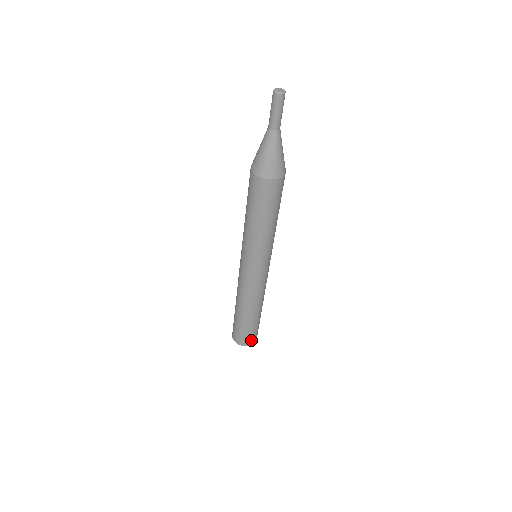
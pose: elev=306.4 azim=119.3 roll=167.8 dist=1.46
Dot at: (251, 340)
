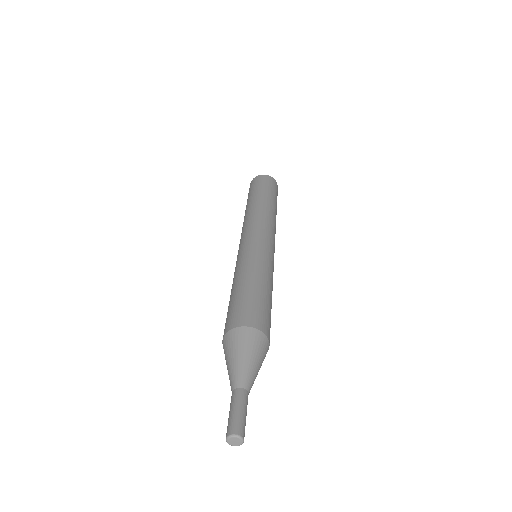
Dot at: occluded
